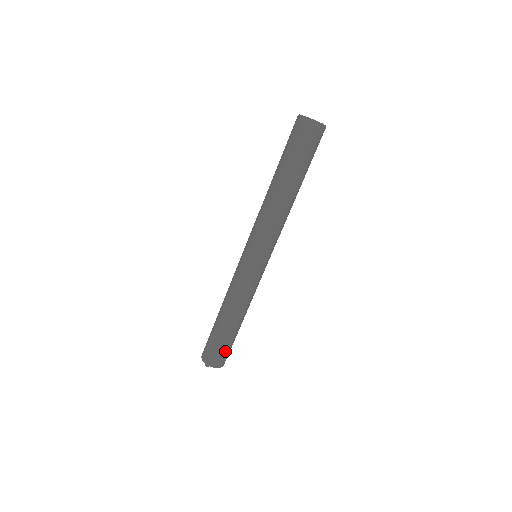
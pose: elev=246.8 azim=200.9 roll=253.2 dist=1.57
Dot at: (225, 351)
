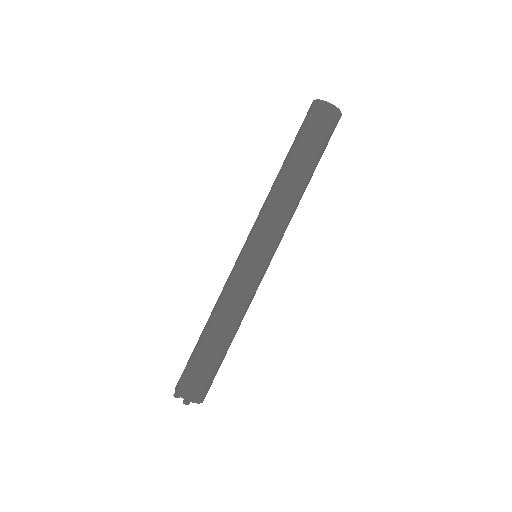
Dot at: occluded
